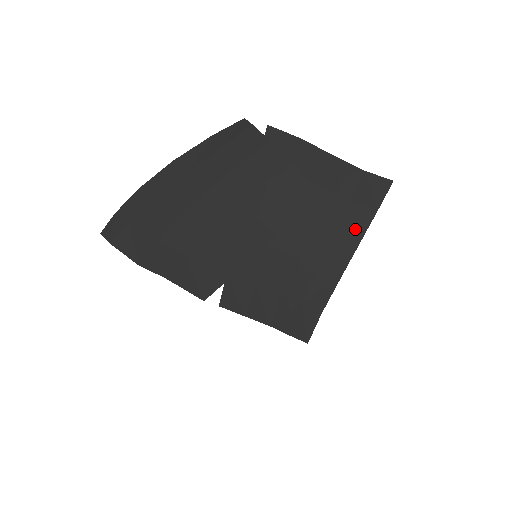
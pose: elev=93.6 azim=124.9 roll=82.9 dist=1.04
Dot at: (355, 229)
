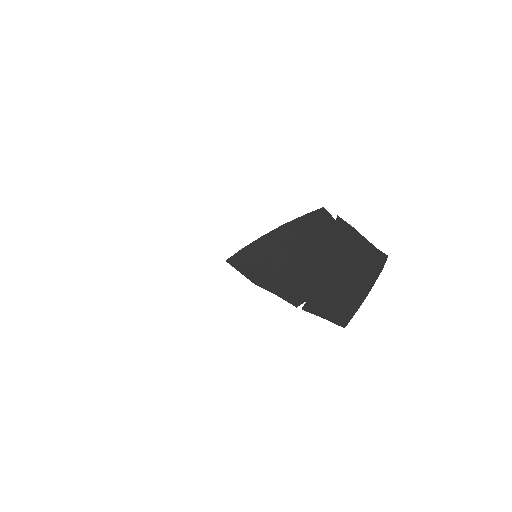
Dot at: (373, 278)
